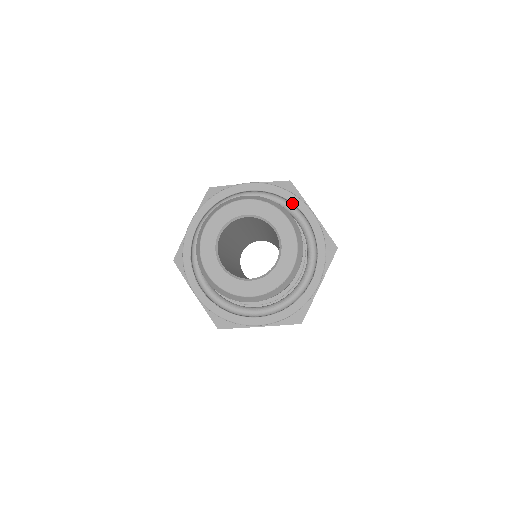
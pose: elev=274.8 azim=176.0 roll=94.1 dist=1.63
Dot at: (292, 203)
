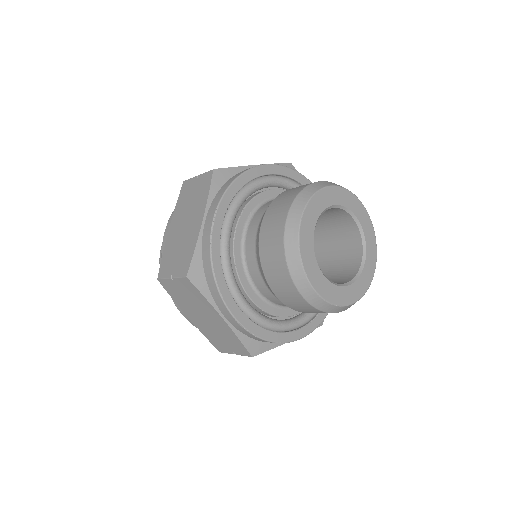
Dot at: occluded
